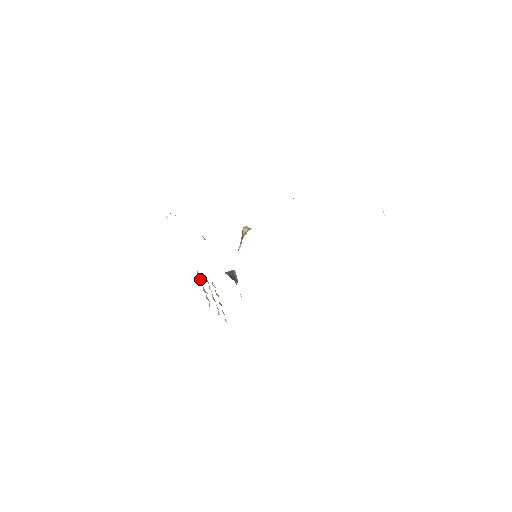
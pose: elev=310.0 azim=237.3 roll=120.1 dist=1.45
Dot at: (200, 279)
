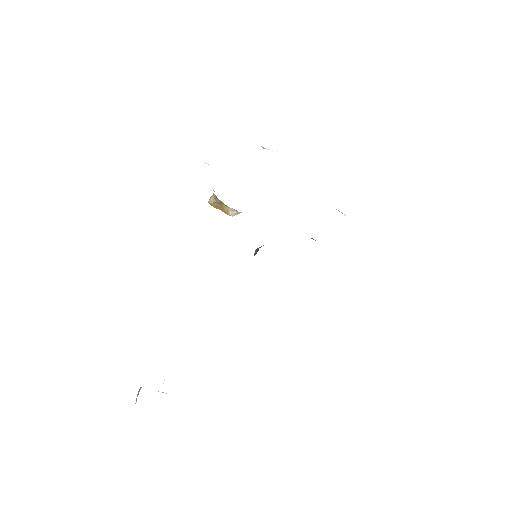
Dot at: occluded
